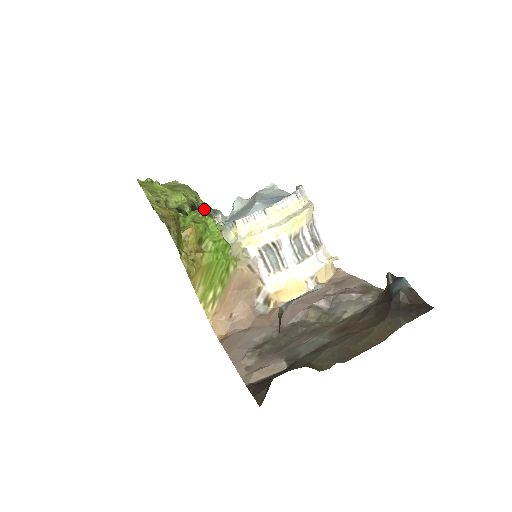
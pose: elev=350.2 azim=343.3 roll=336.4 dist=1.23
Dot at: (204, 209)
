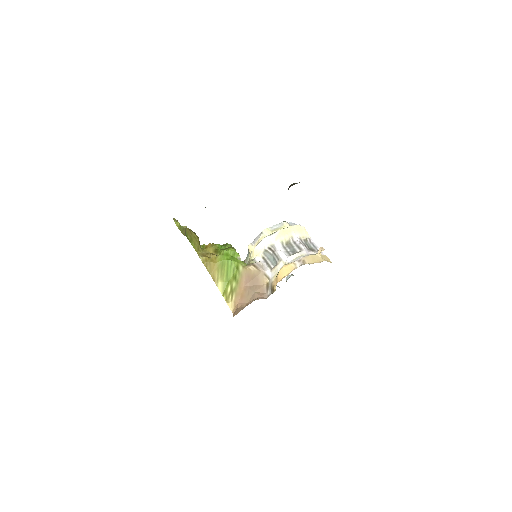
Dot at: (227, 243)
